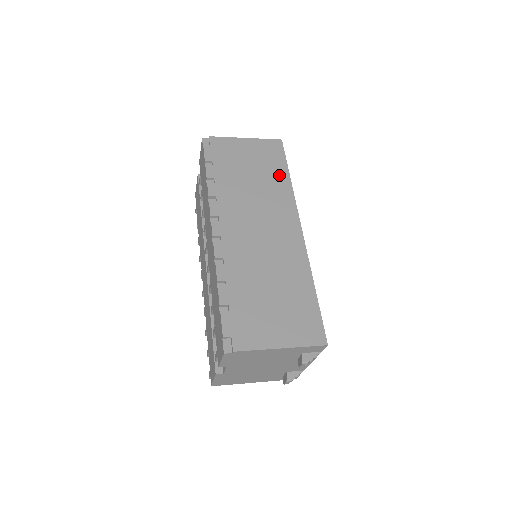
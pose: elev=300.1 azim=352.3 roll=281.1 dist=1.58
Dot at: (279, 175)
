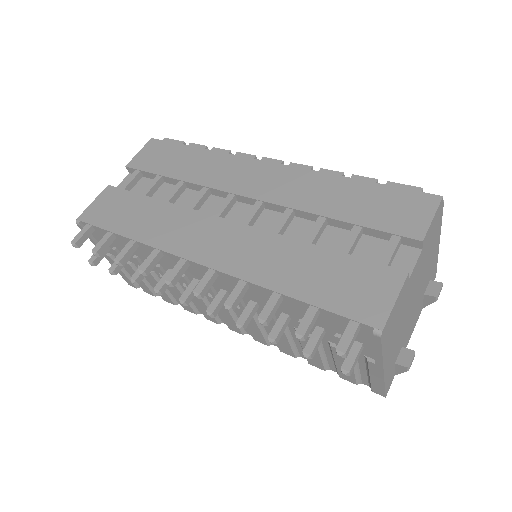
Dot at: occluded
